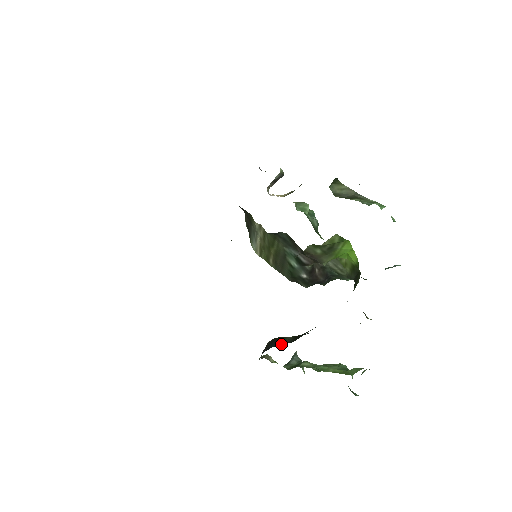
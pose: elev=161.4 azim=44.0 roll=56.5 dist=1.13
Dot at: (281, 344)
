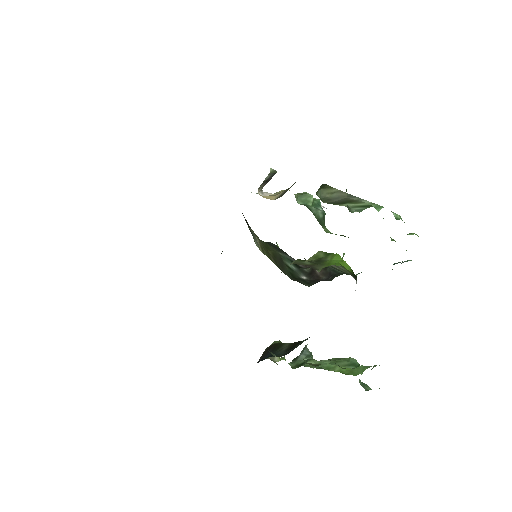
Dot at: (275, 354)
